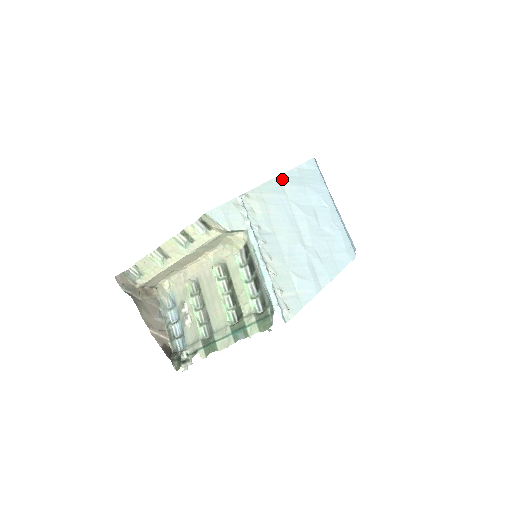
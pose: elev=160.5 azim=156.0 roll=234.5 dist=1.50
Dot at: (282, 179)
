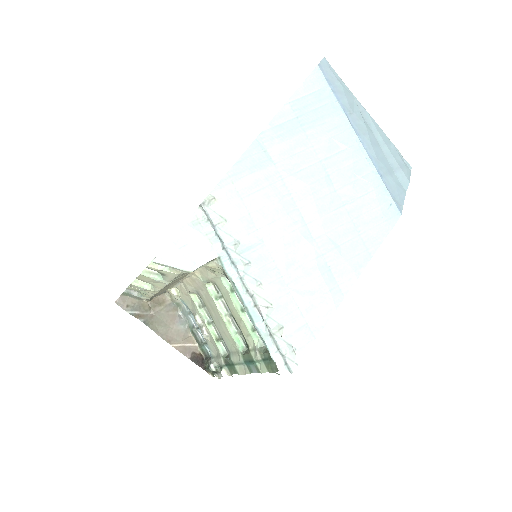
Dot at: (265, 138)
